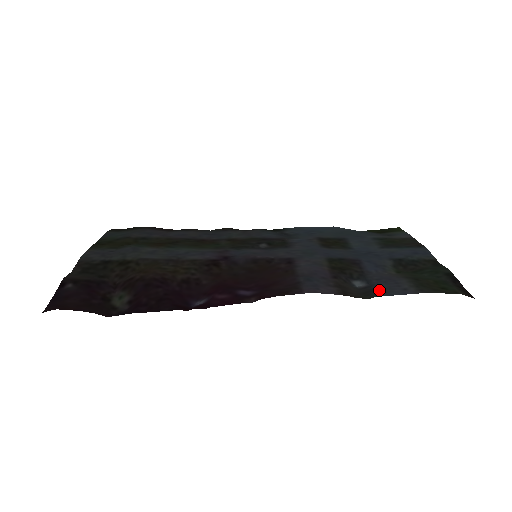
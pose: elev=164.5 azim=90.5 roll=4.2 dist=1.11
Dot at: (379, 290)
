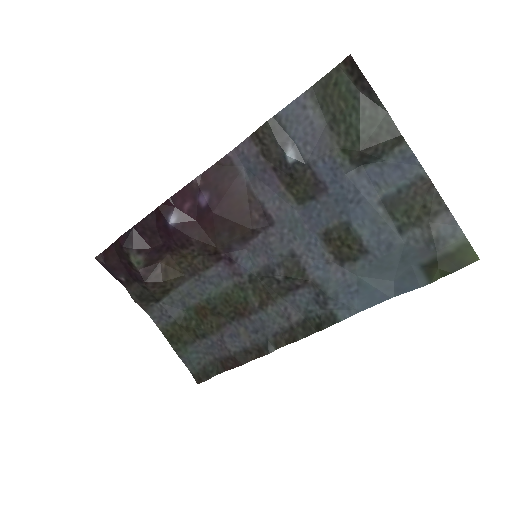
Dot at: (287, 125)
